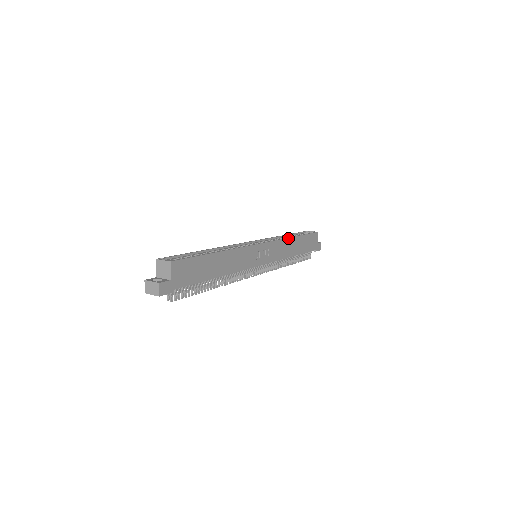
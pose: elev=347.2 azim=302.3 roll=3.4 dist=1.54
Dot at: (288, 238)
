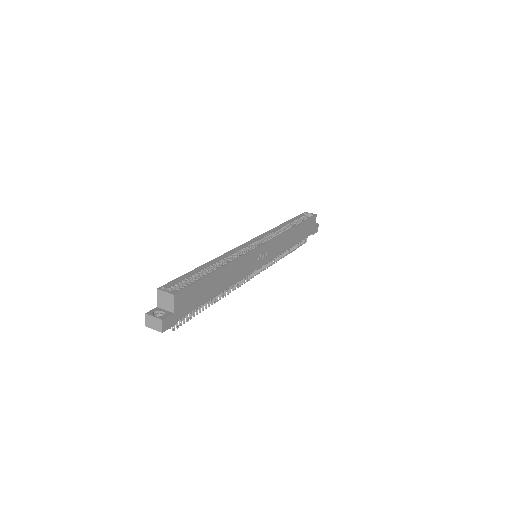
Dot at: (288, 230)
